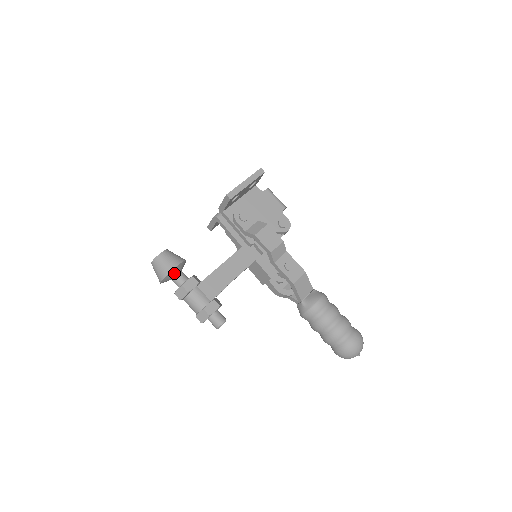
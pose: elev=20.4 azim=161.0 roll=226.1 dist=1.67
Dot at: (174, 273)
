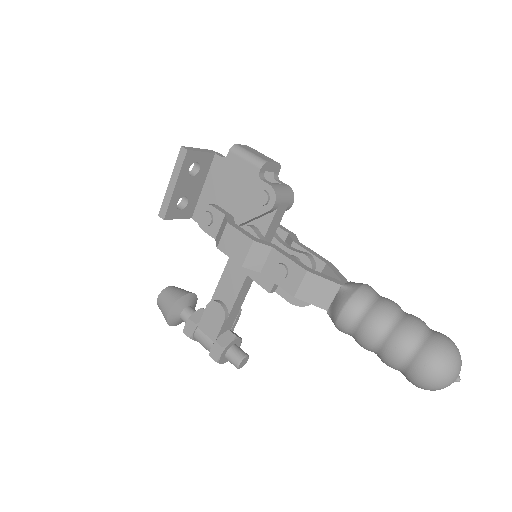
Dot at: (175, 317)
